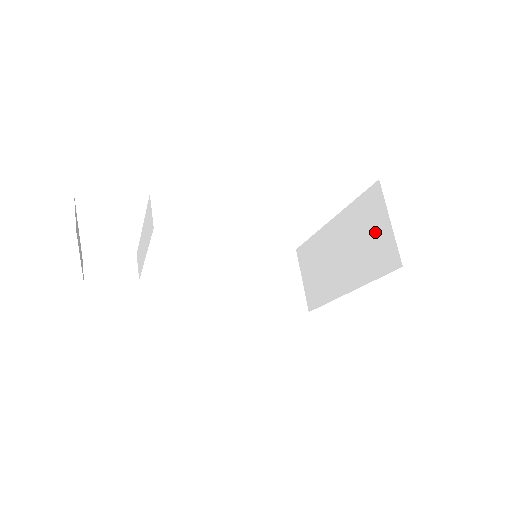
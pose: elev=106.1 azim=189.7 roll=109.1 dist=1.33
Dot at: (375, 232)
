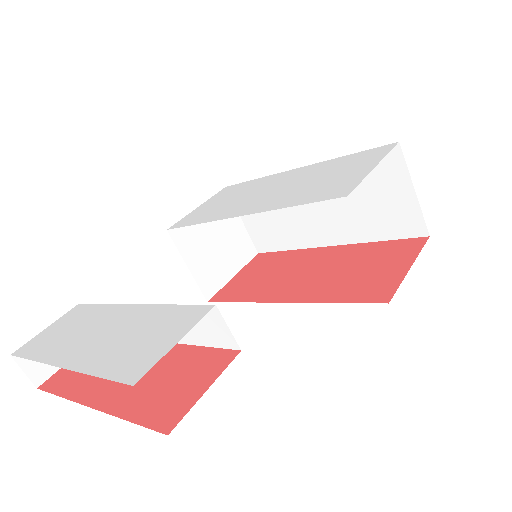
Dot at: (386, 196)
